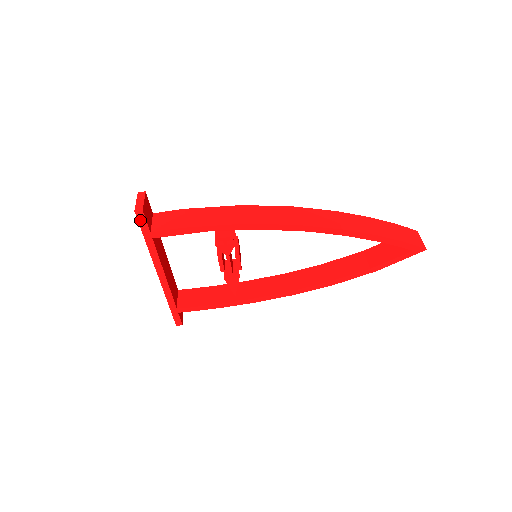
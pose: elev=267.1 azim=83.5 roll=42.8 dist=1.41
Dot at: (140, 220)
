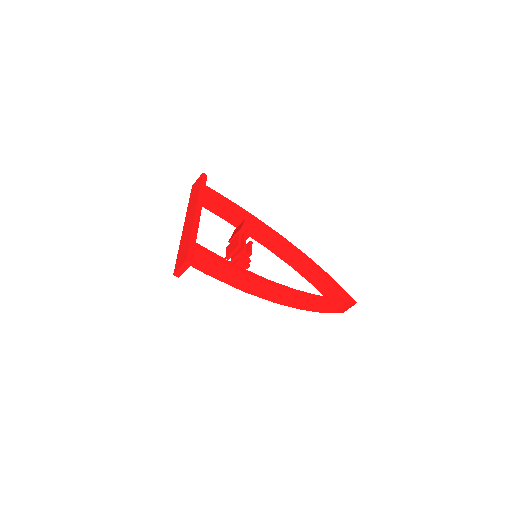
Dot at: occluded
